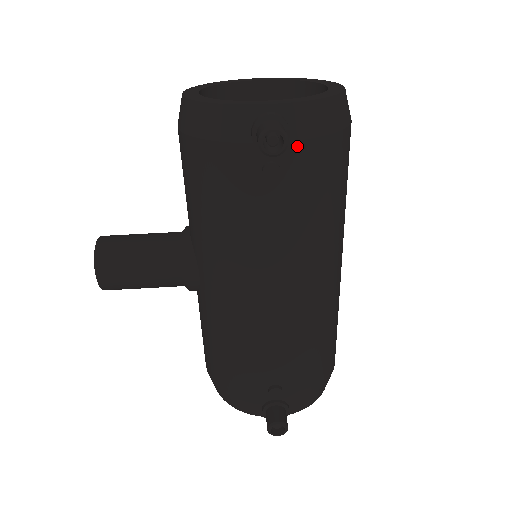
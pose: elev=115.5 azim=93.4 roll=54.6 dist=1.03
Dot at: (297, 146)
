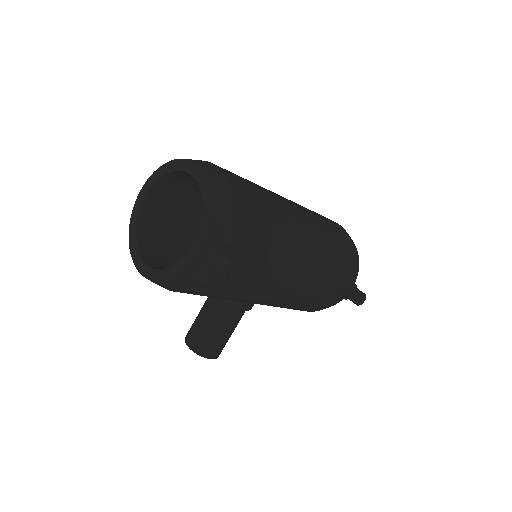
Dot at: (233, 242)
